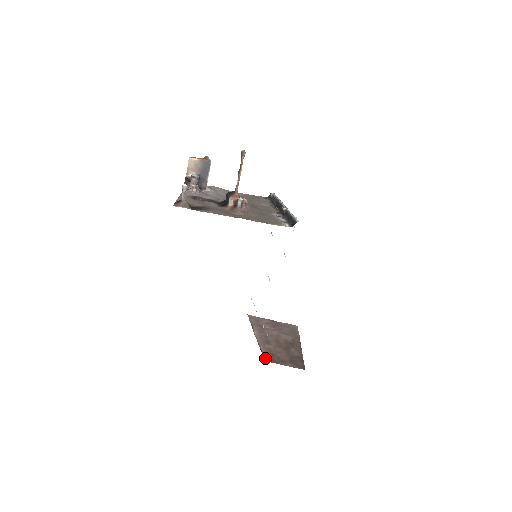
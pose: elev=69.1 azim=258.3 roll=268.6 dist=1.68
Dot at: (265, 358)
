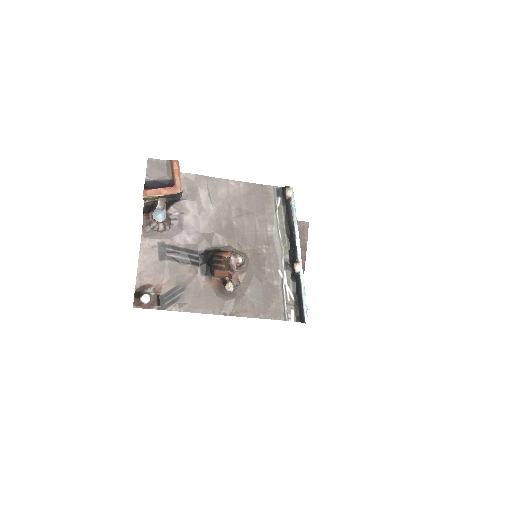
Dot at: occluded
